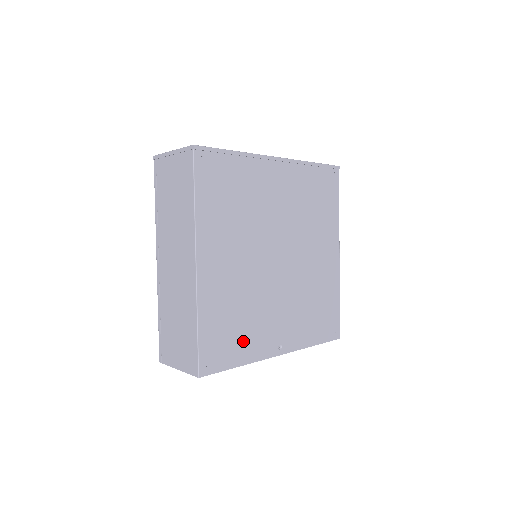
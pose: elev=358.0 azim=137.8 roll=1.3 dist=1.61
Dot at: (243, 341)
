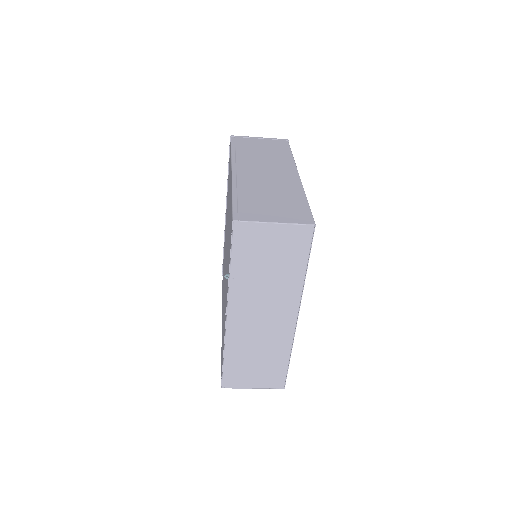
Dot at: occluded
